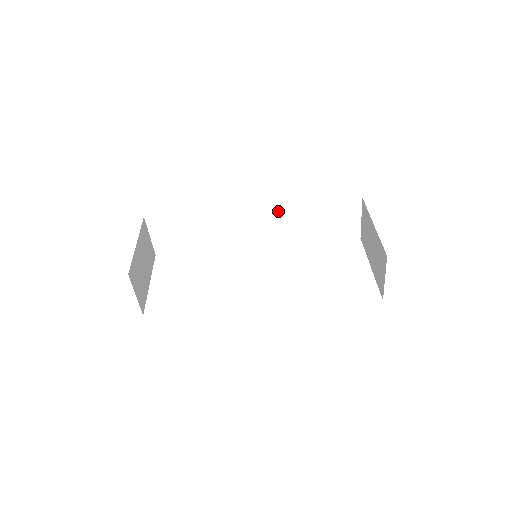
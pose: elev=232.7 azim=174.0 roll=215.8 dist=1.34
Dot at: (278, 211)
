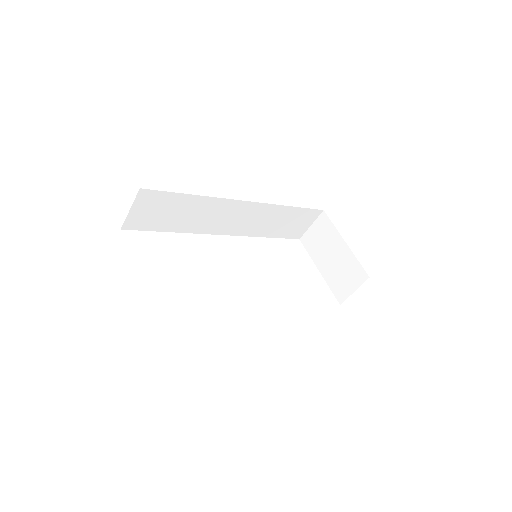
Dot at: (264, 208)
